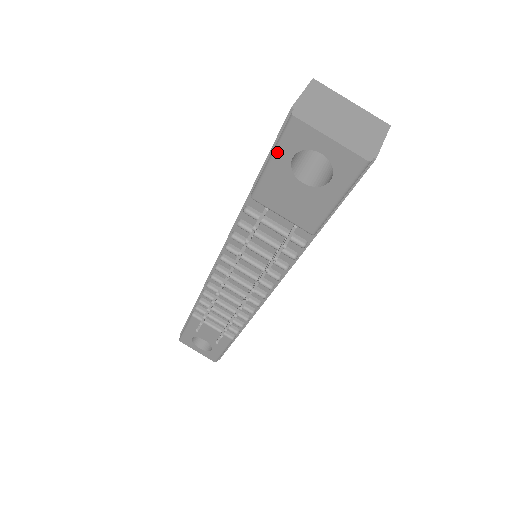
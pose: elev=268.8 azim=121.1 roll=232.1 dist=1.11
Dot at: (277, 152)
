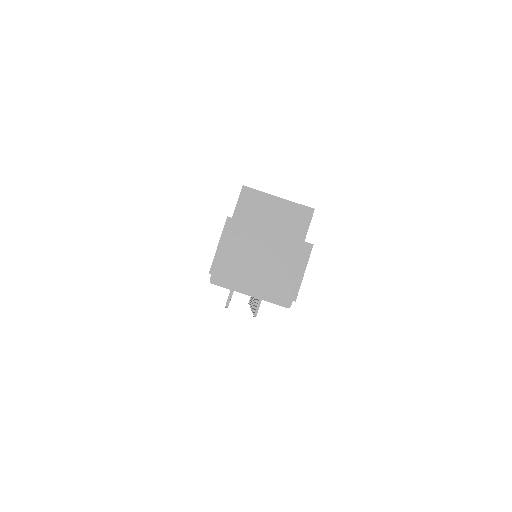
Dot at: occluded
